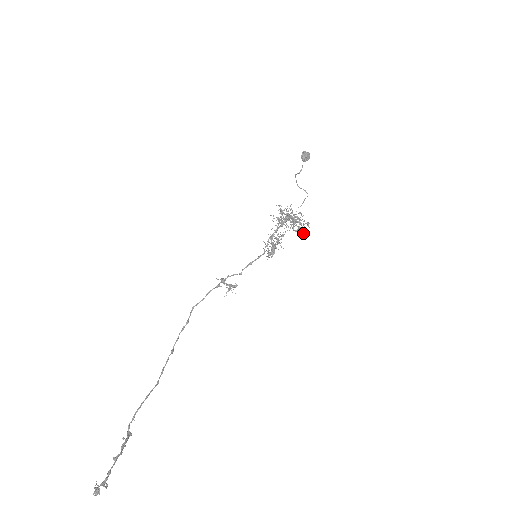
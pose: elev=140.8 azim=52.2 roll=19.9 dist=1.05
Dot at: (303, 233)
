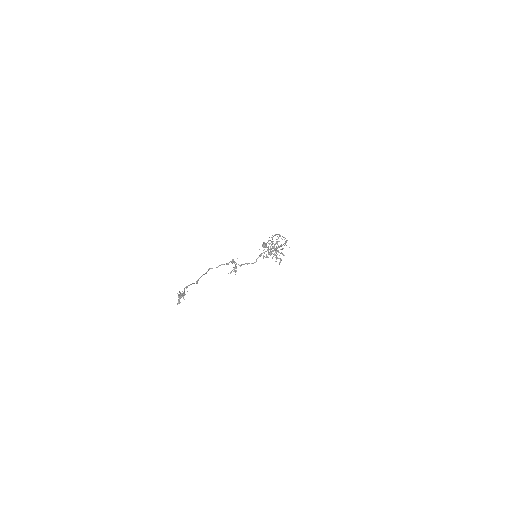
Dot at: (279, 262)
